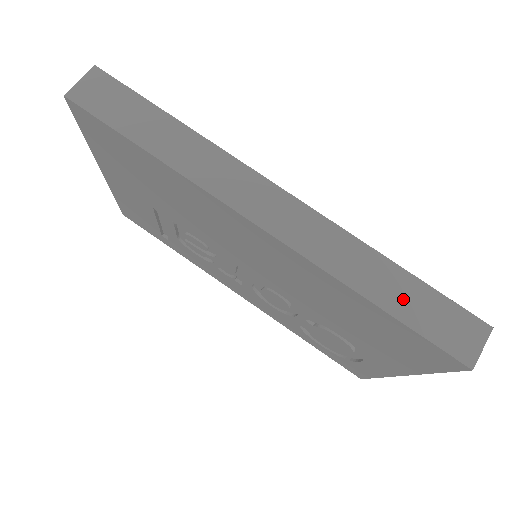
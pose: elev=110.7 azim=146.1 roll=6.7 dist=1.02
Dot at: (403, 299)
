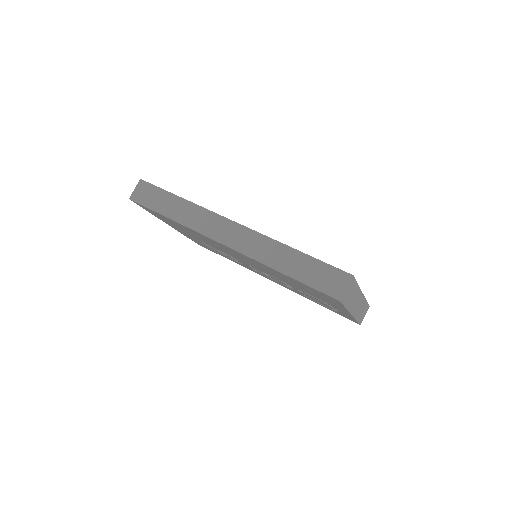
Dot at: (299, 268)
